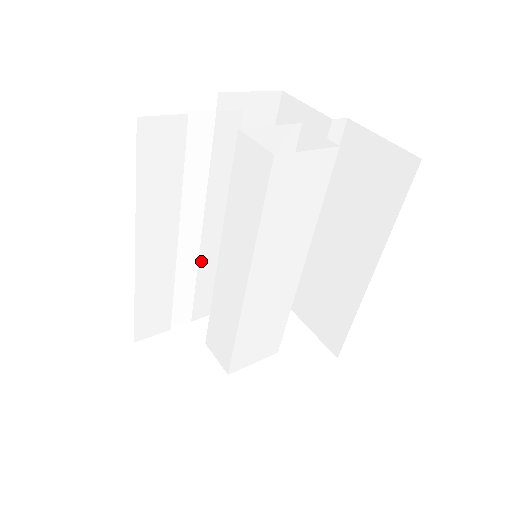
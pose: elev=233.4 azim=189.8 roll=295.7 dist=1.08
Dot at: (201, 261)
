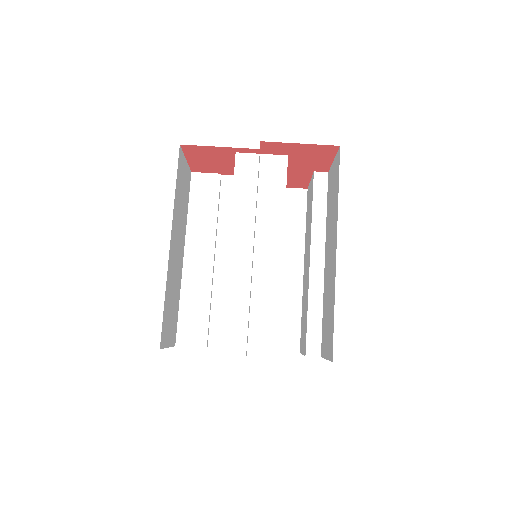
Dot at: occluded
